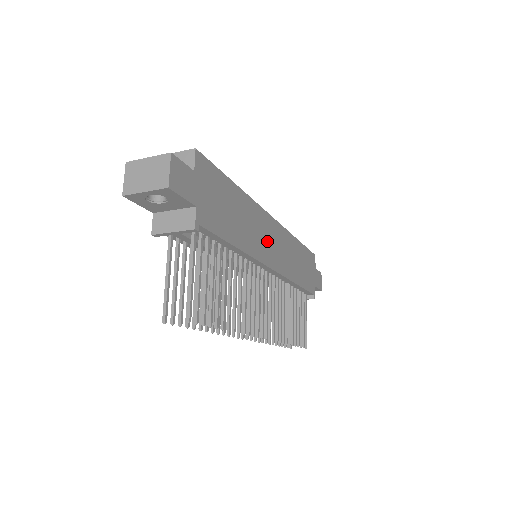
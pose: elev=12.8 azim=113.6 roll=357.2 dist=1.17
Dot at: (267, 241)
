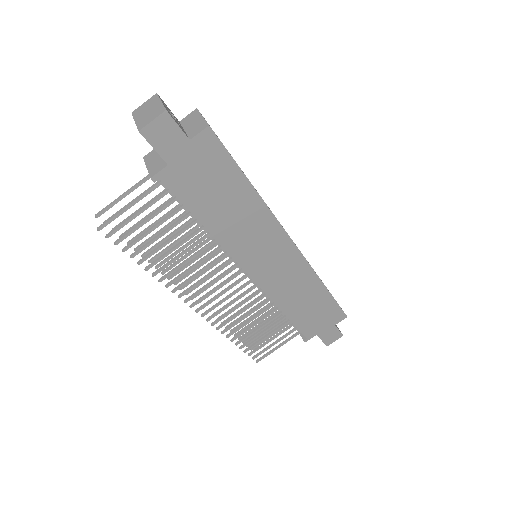
Dot at: (263, 253)
